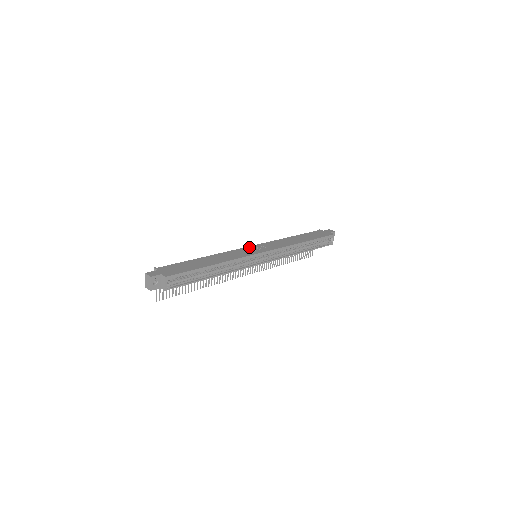
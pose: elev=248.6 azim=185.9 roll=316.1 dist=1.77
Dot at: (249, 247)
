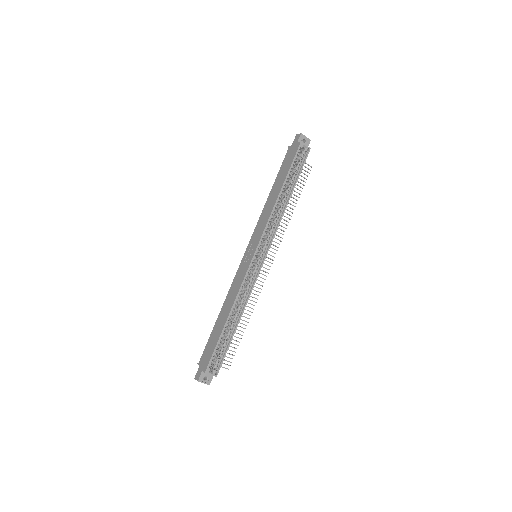
Dot at: (243, 258)
